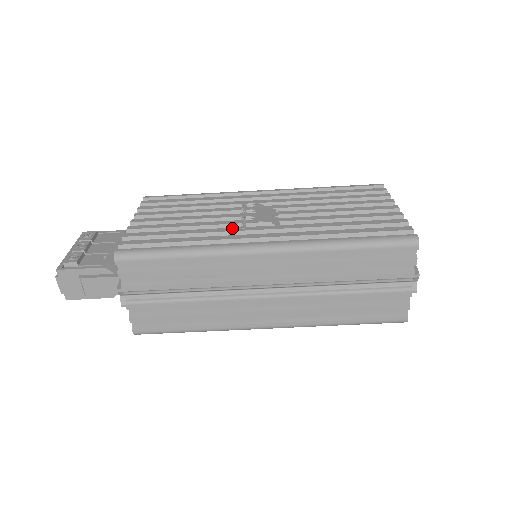
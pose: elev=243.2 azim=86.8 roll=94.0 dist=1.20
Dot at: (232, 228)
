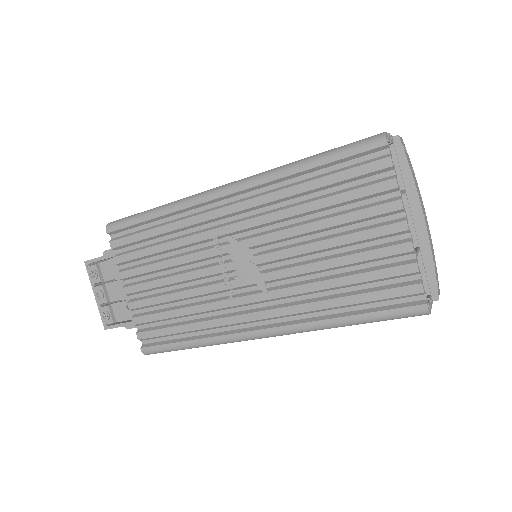
Dot at: (221, 302)
